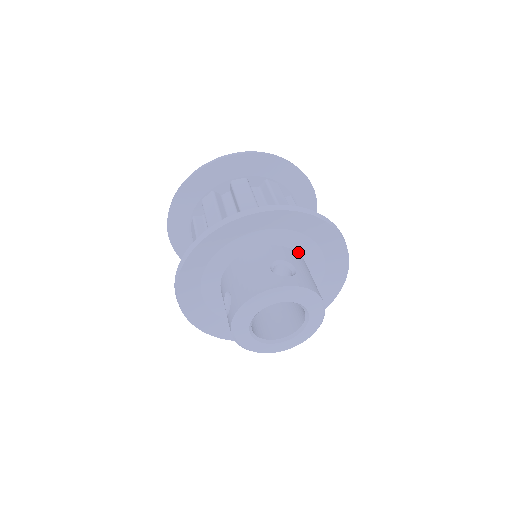
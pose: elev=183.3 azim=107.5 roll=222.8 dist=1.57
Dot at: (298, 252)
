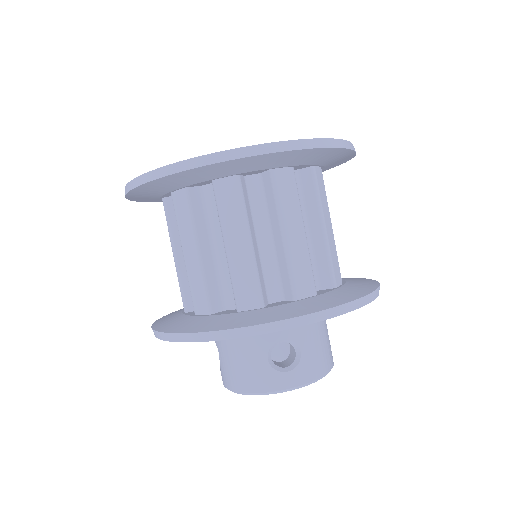
Dot at: occluded
